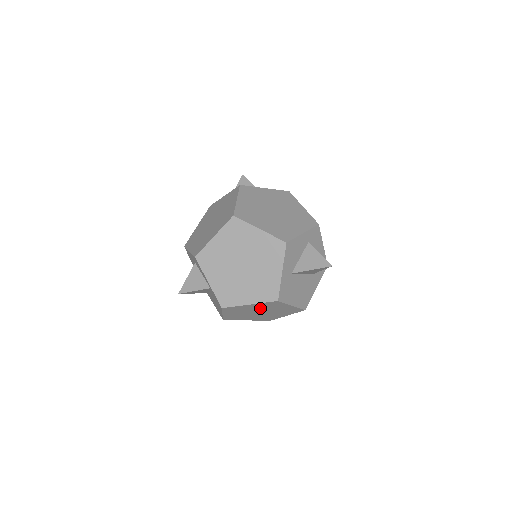
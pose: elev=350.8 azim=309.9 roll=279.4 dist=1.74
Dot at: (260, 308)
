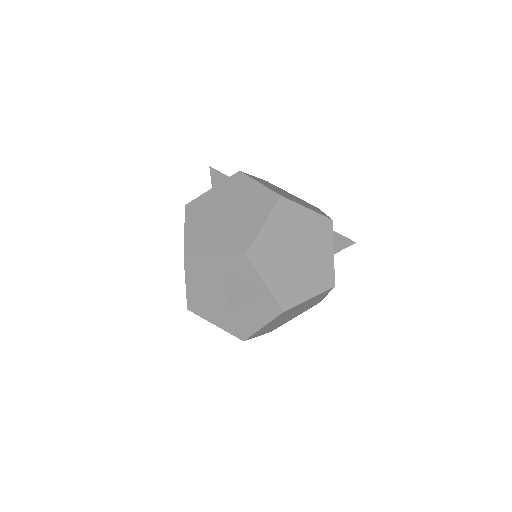
Dot at: (304, 305)
